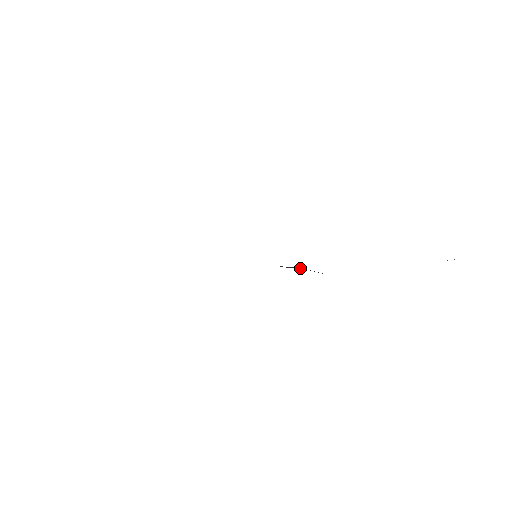
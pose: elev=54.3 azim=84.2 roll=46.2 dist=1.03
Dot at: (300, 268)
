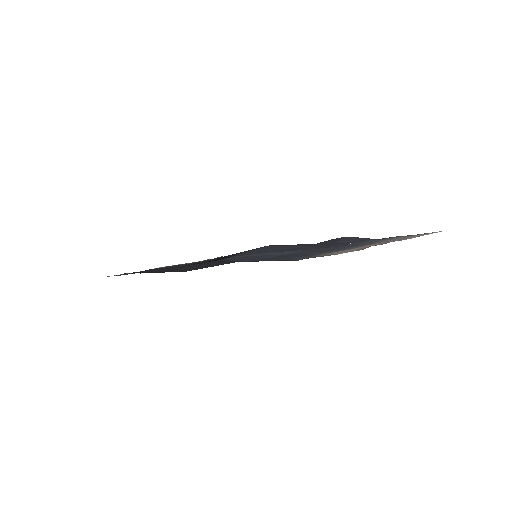
Dot at: (332, 242)
